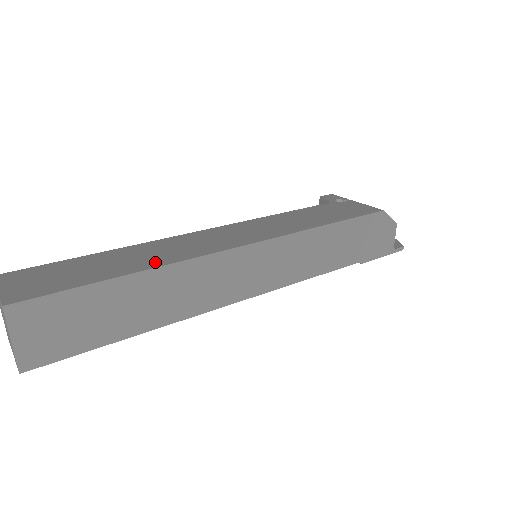
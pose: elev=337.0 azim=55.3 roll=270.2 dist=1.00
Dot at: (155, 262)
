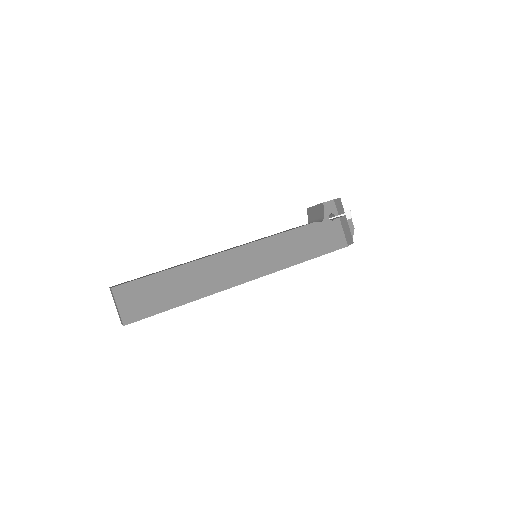
Dot at: (198, 293)
